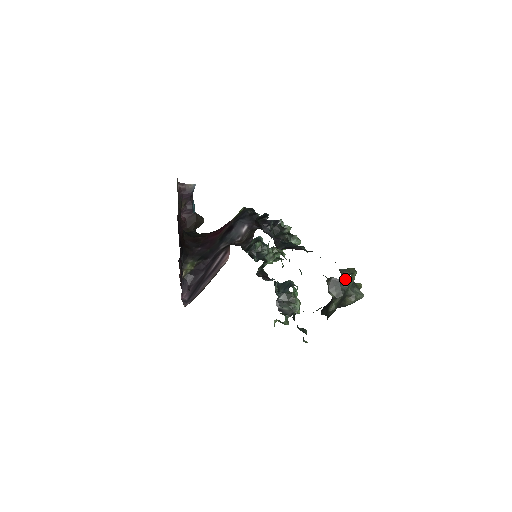
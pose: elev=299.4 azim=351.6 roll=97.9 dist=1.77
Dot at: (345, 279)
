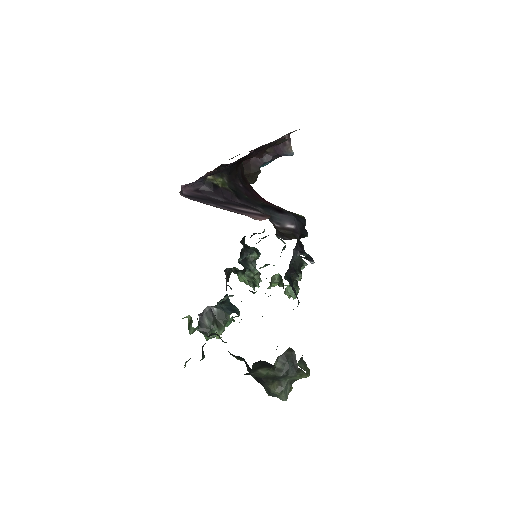
Dot at: occluded
